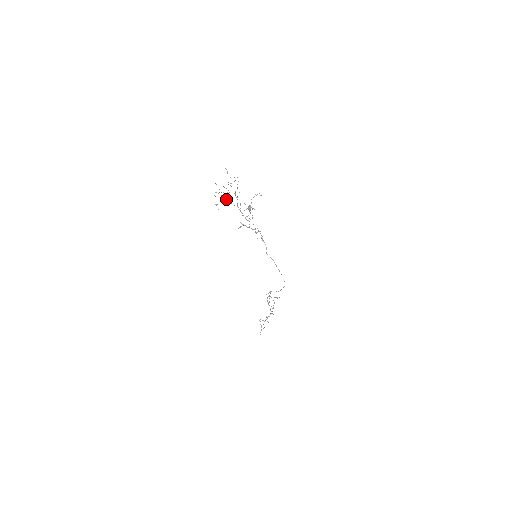
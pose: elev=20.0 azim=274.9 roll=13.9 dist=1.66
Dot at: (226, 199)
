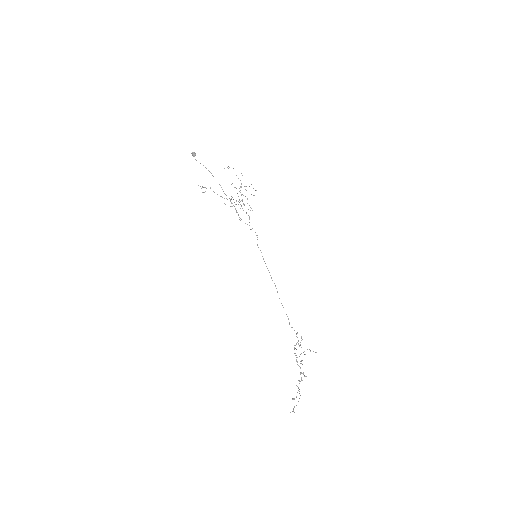
Dot at: occluded
